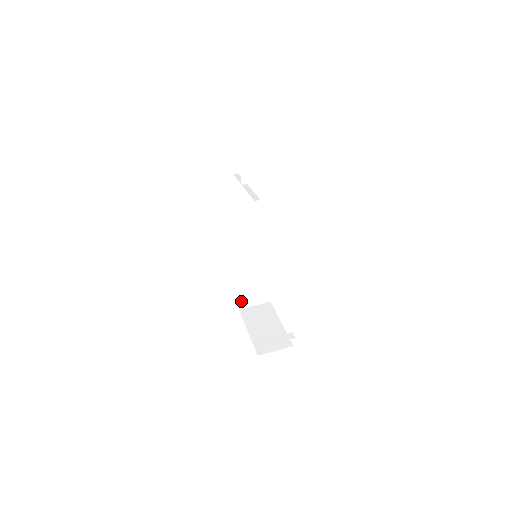
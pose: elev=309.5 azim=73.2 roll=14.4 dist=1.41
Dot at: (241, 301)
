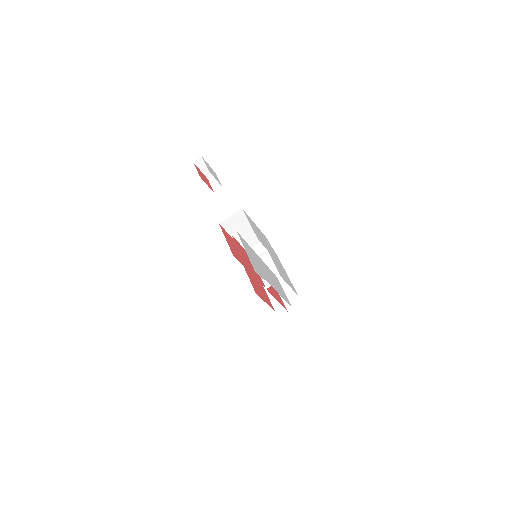
Dot at: occluded
